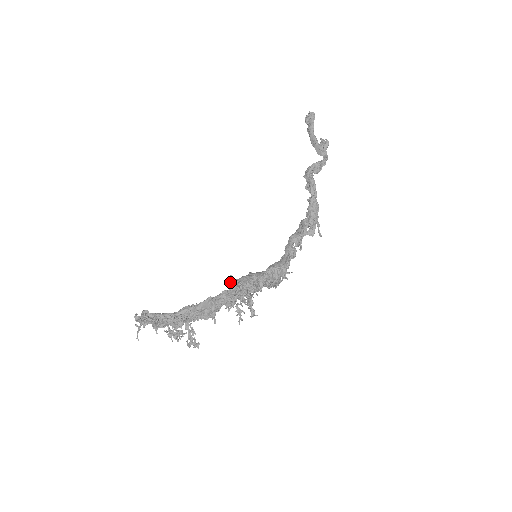
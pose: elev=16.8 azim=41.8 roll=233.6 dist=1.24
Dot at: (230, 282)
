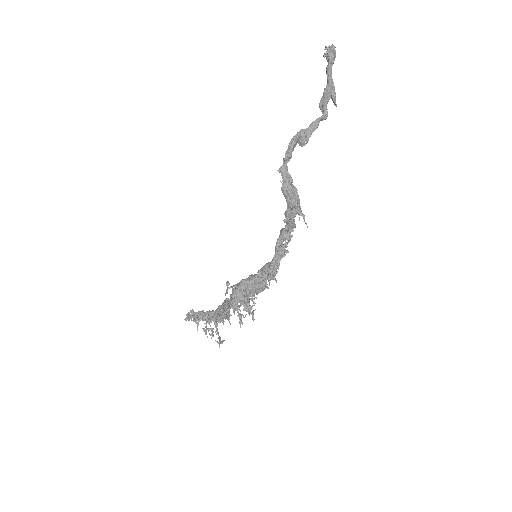
Dot at: (229, 287)
